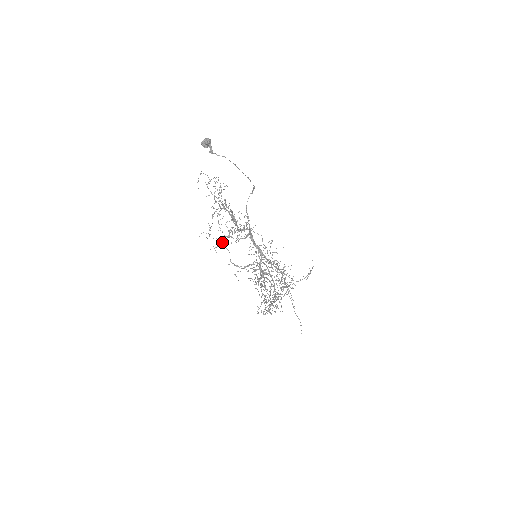
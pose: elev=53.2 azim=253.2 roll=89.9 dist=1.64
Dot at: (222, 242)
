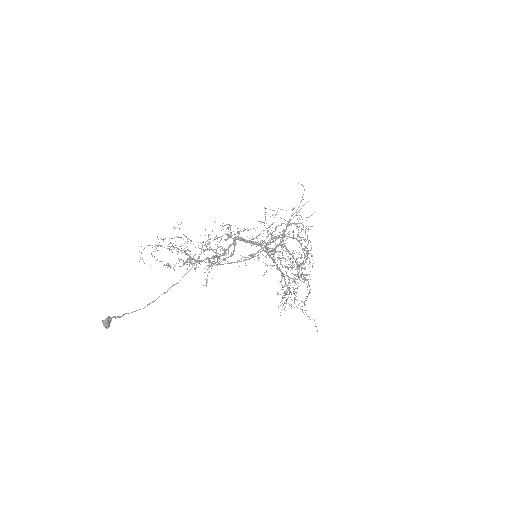
Dot at: occluded
